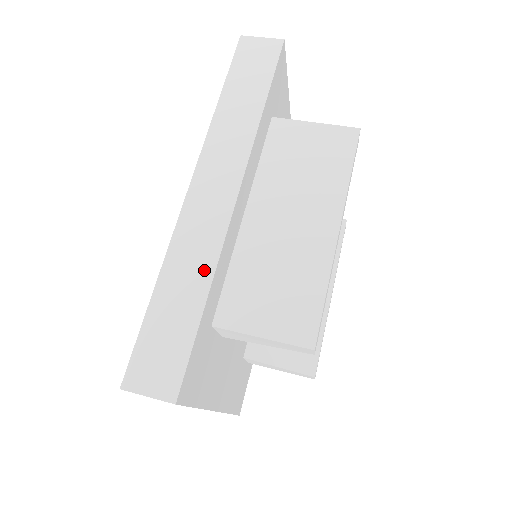
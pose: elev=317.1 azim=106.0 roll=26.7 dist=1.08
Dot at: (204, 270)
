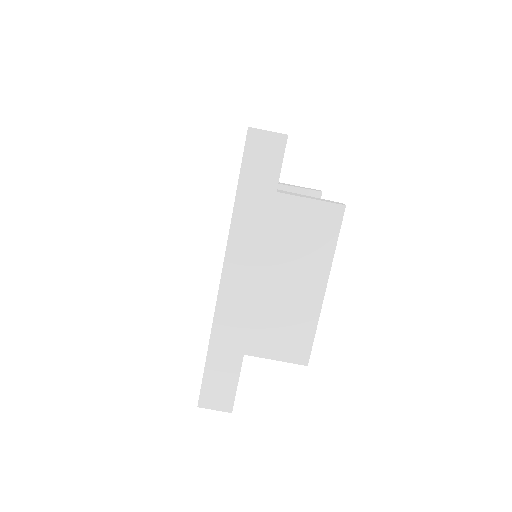
Dot at: (239, 338)
